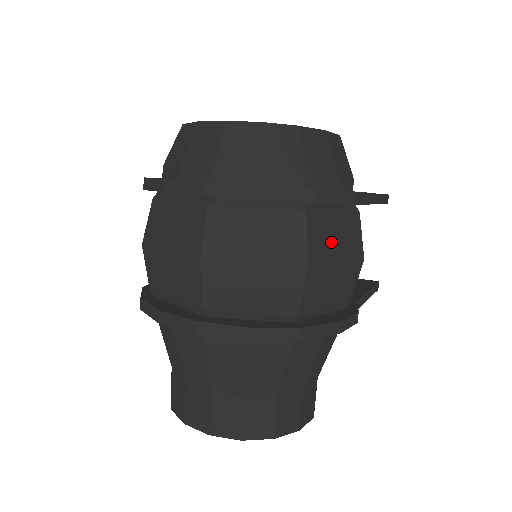
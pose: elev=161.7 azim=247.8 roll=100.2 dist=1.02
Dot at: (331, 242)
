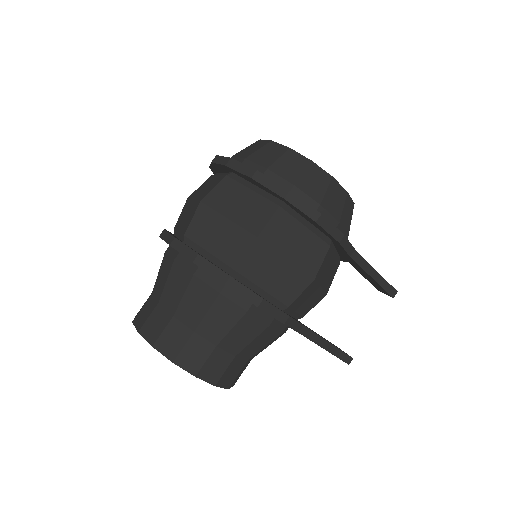
Dot at: (289, 241)
